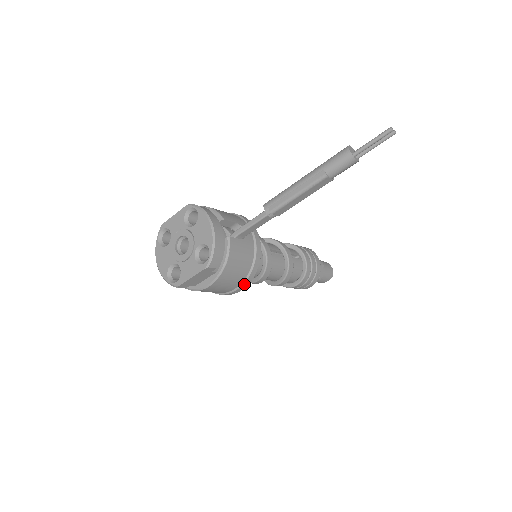
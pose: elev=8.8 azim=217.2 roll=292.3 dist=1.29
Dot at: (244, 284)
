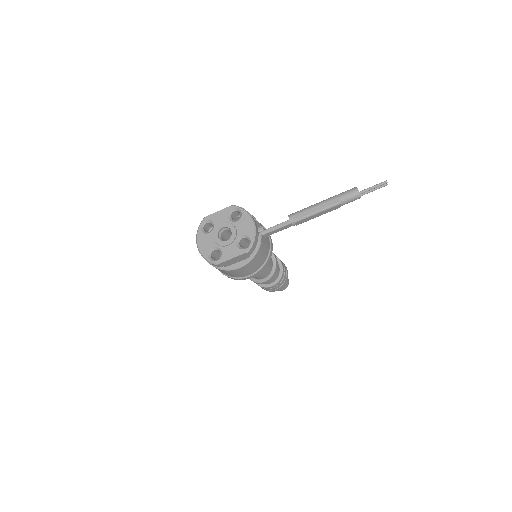
Dot at: (257, 272)
